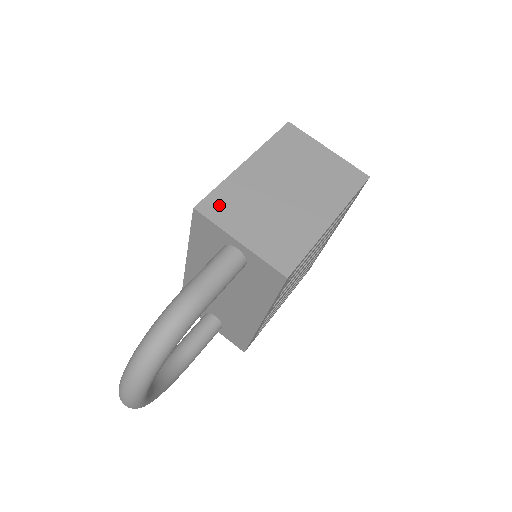
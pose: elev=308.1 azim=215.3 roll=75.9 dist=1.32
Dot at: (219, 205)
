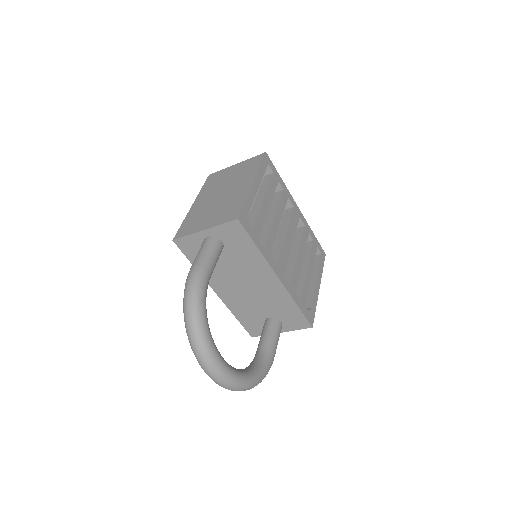
Dot at: (186, 228)
